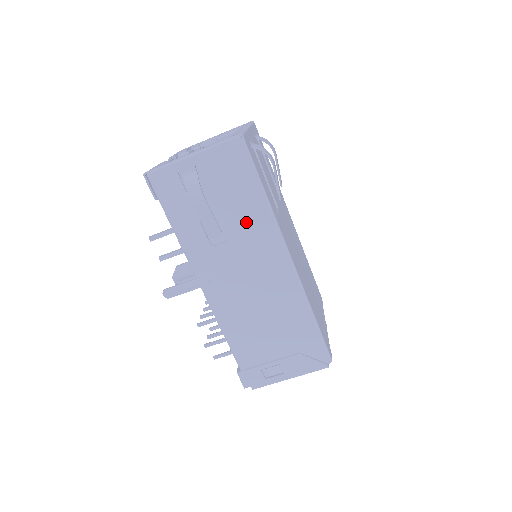
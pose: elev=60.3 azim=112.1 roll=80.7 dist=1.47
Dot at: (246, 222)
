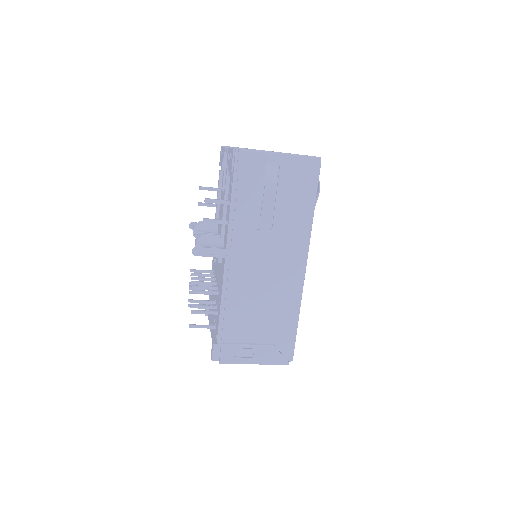
Dot at: (290, 222)
